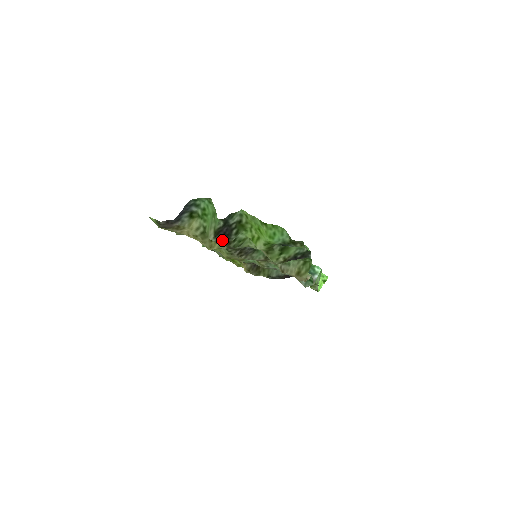
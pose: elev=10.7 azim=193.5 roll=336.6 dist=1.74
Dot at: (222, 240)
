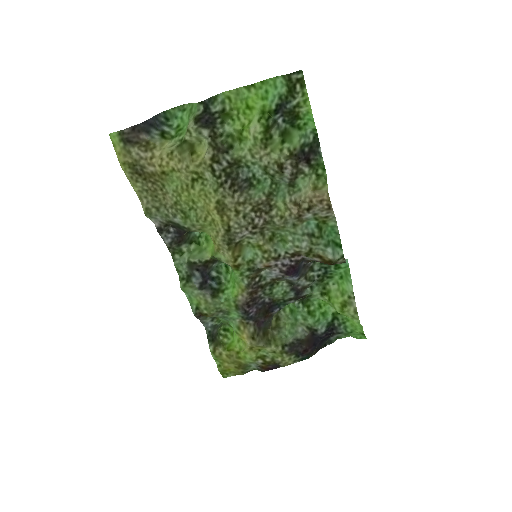
Dot at: (205, 127)
